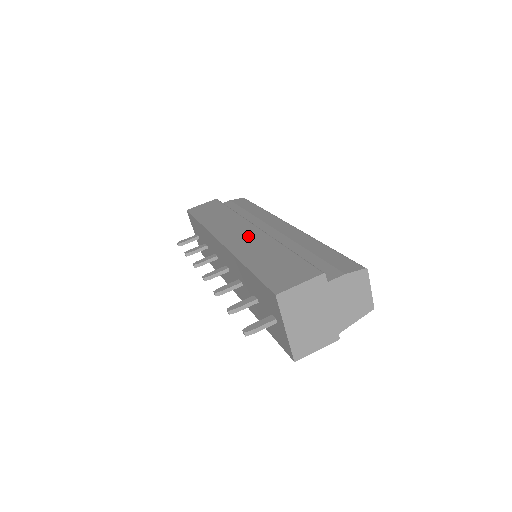
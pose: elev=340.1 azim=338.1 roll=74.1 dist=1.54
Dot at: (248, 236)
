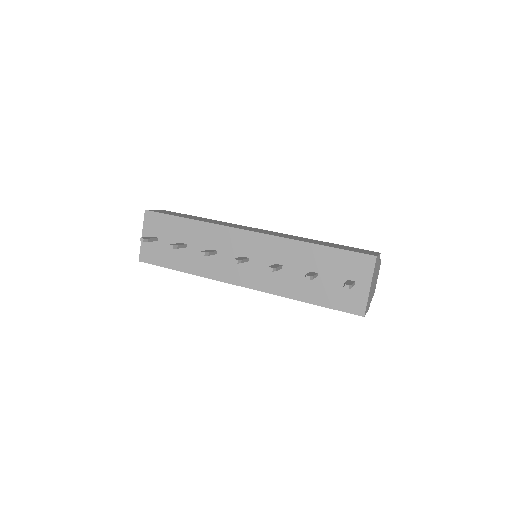
Dot at: (273, 232)
